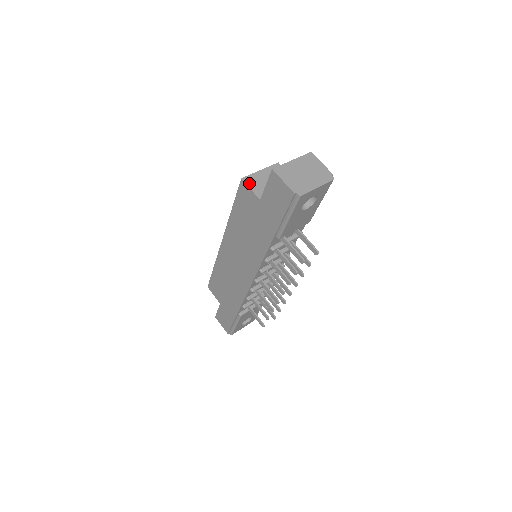
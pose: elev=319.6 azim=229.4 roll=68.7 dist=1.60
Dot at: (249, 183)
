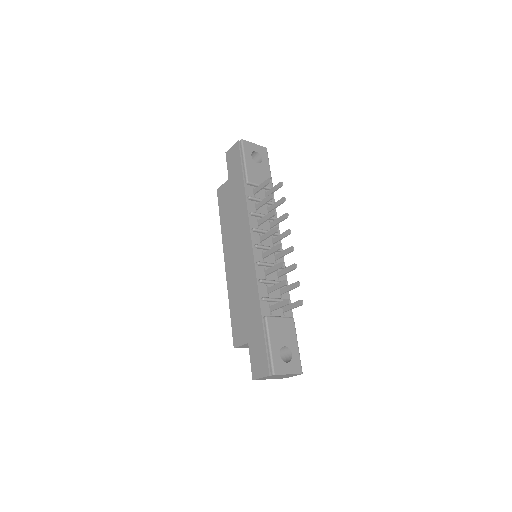
Dot at: occluded
